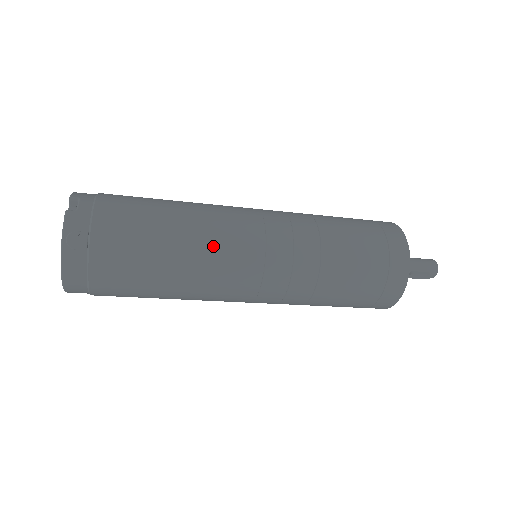
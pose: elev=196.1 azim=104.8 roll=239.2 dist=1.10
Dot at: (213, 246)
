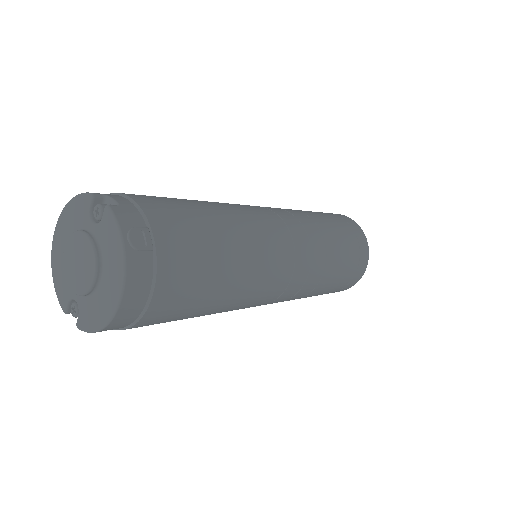
Dot at: (256, 234)
